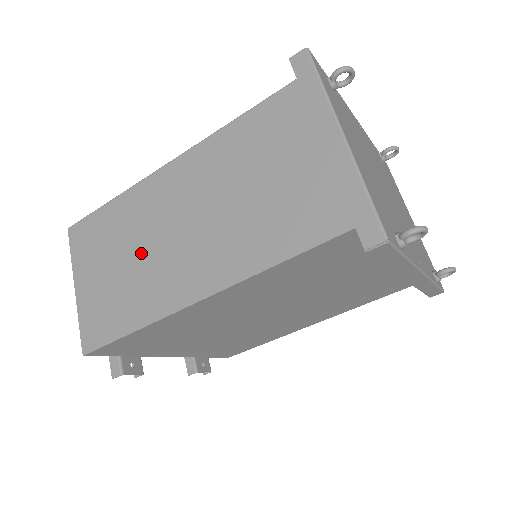
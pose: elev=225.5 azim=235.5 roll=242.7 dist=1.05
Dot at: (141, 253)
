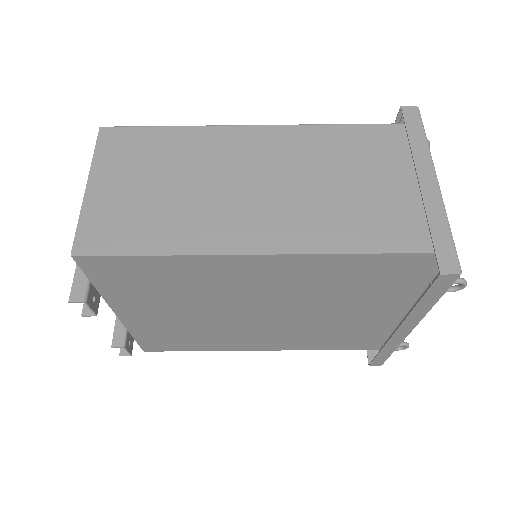
Dot at: (194, 186)
